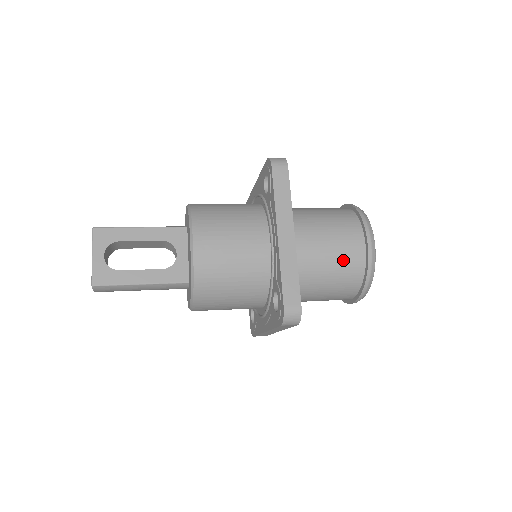
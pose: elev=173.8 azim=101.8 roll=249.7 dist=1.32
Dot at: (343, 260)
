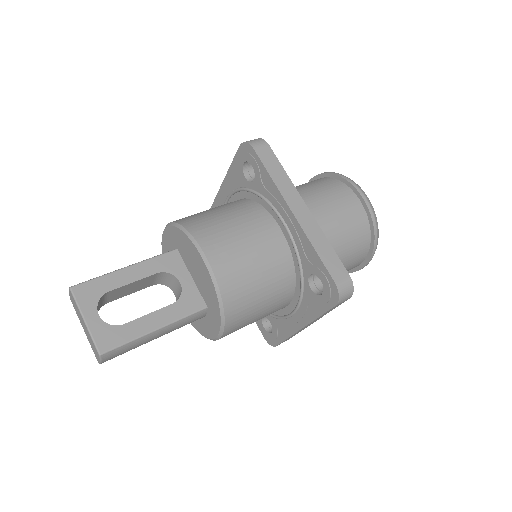
Dot at: (349, 224)
